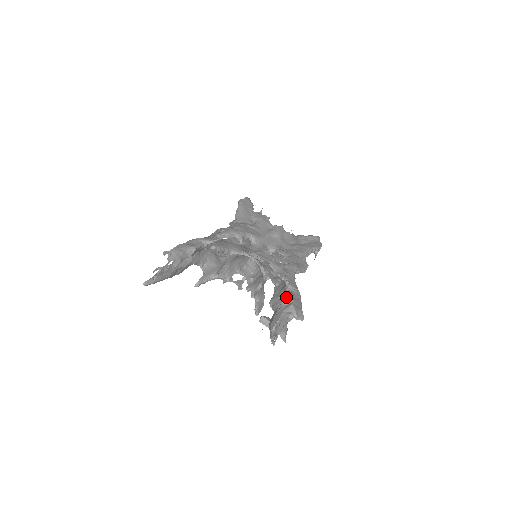
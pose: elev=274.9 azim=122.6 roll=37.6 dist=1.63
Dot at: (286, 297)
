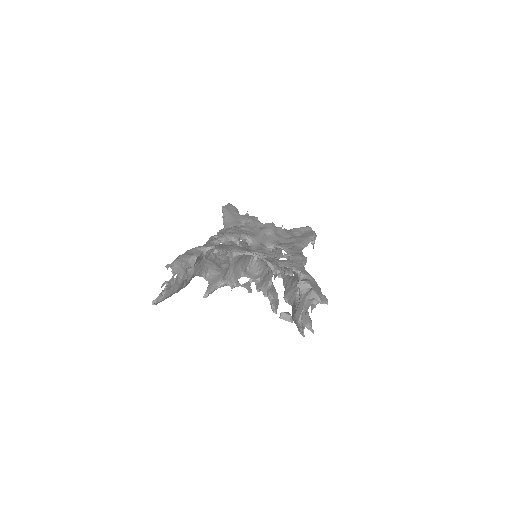
Dot at: (304, 284)
